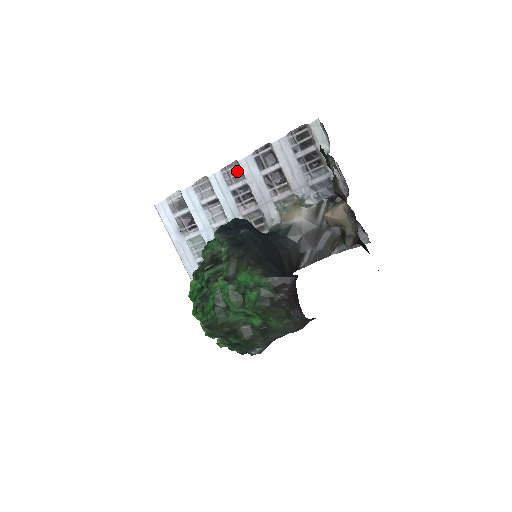
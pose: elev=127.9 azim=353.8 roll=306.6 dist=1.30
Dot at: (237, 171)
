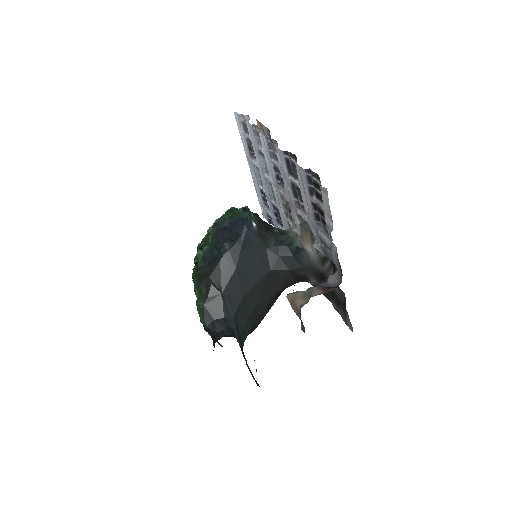
Dot at: occluded
